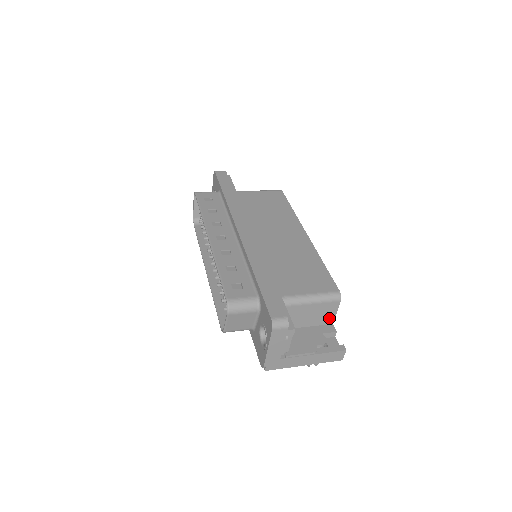
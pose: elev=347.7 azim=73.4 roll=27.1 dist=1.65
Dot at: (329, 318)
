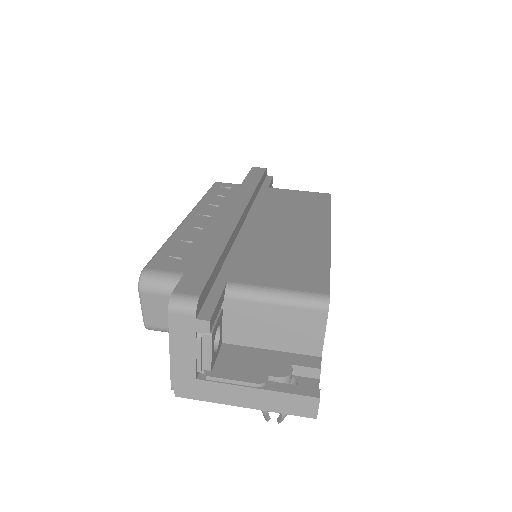
Dot at: (312, 343)
